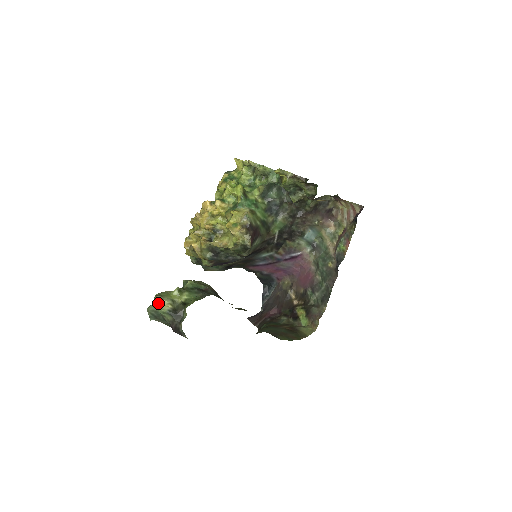
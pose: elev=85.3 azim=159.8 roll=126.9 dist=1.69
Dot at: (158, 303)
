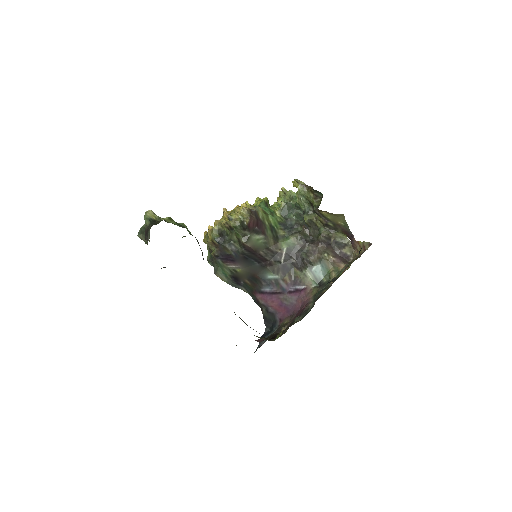
Dot at: (148, 212)
